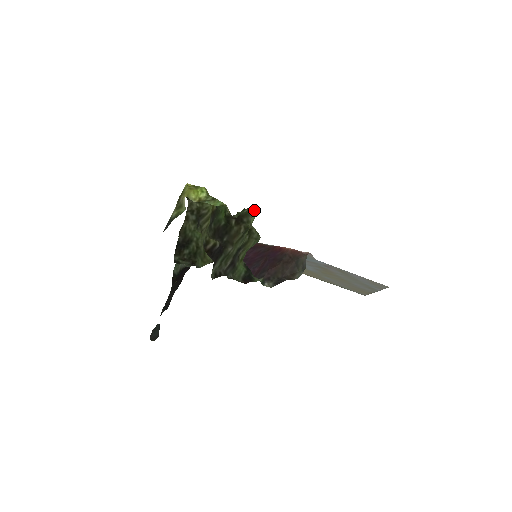
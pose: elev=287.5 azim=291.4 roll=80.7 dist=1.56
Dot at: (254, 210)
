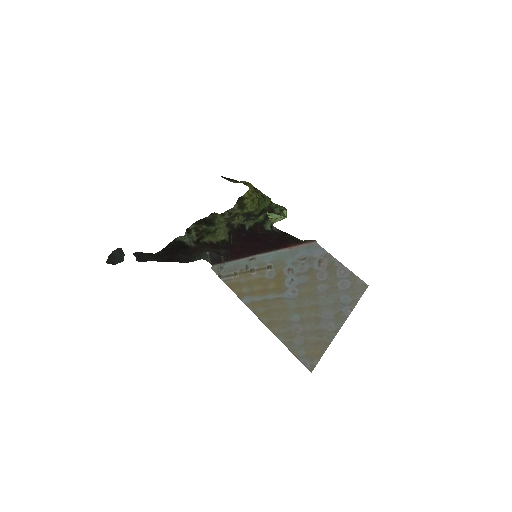
Dot at: occluded
